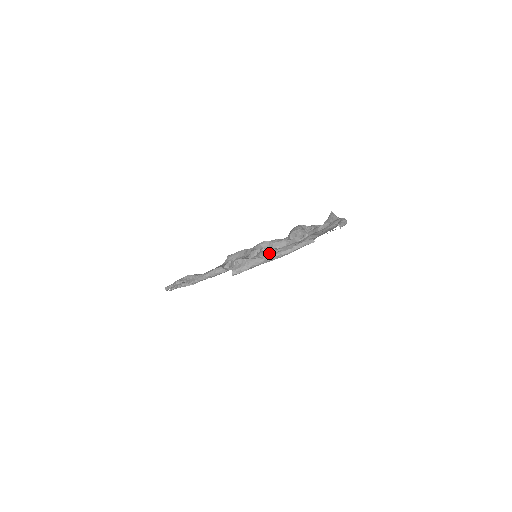
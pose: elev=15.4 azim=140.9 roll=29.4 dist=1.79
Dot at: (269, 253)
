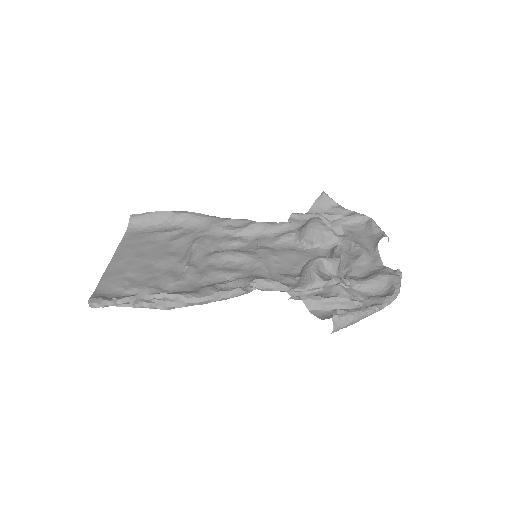
Dot at: (346, 286)
